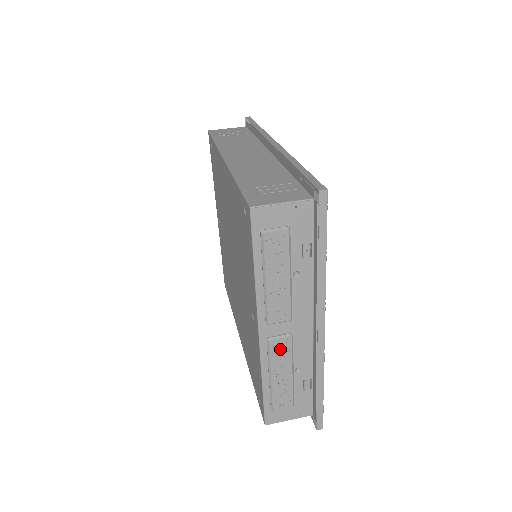
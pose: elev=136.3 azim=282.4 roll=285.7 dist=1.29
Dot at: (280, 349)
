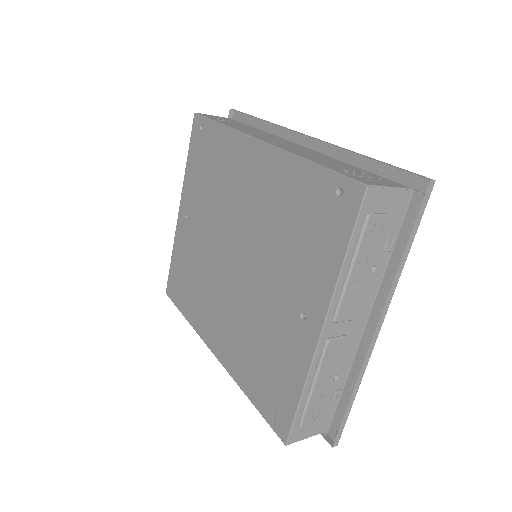
Dot at: (333, 353)
